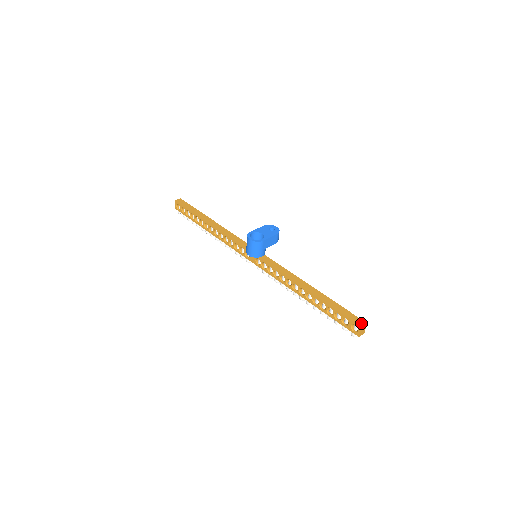
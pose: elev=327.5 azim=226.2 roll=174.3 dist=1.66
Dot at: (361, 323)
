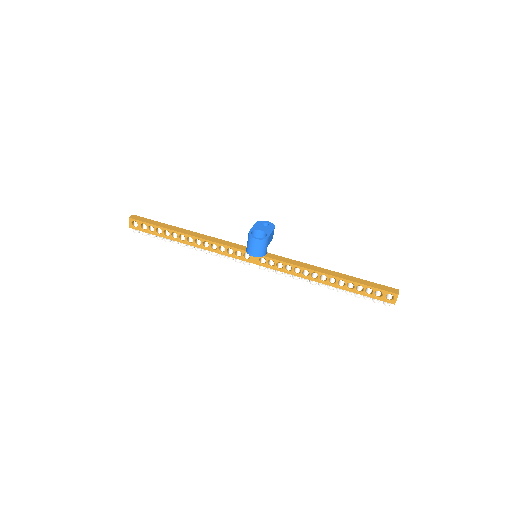
Dot at: (395, 291)
